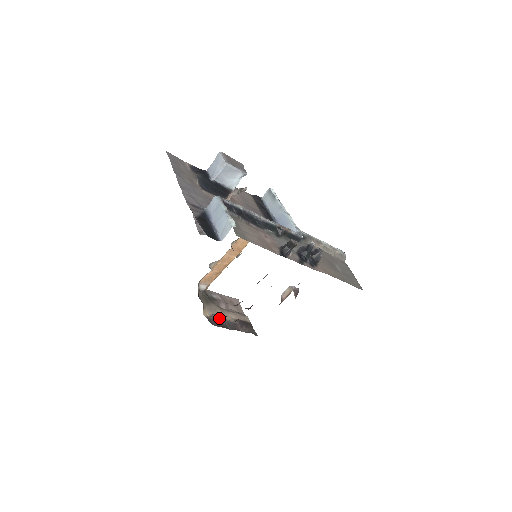
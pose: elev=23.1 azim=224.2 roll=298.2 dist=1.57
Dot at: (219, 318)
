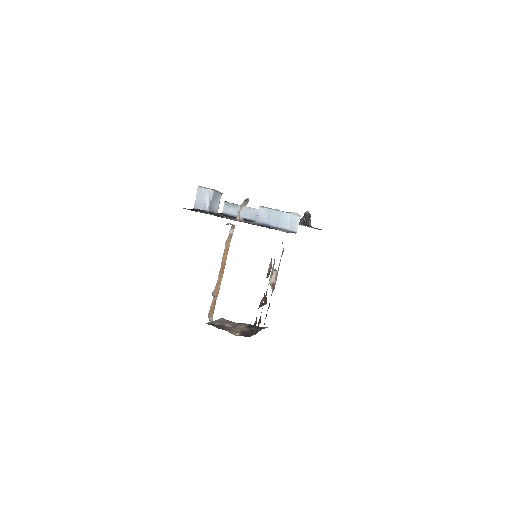
Dot at: (243, 332)
